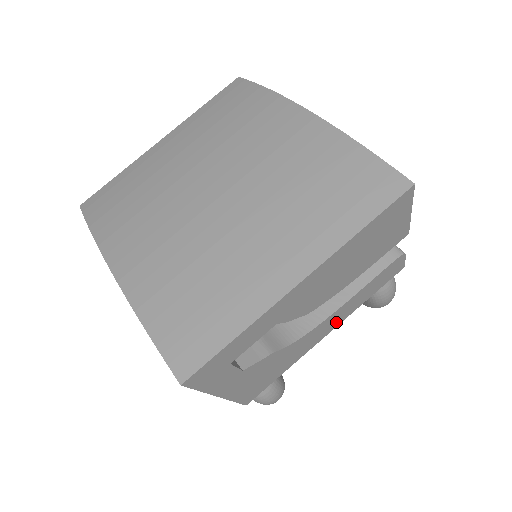
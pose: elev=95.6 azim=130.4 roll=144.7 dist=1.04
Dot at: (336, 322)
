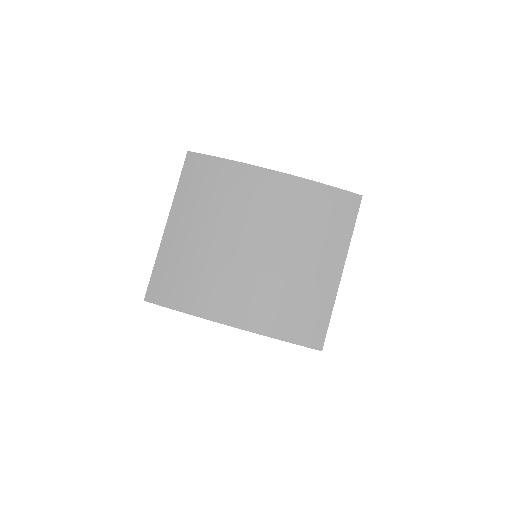
Dot at: occluded
